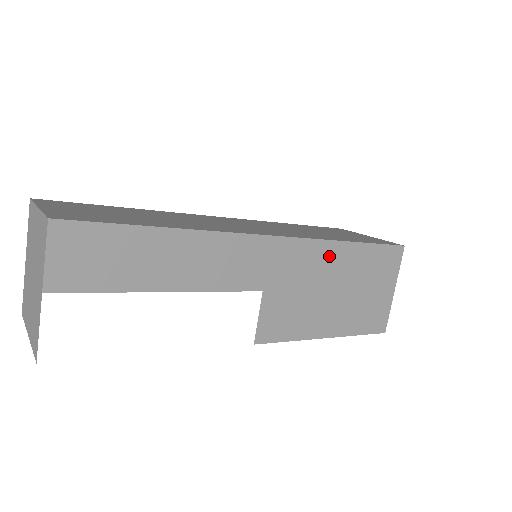
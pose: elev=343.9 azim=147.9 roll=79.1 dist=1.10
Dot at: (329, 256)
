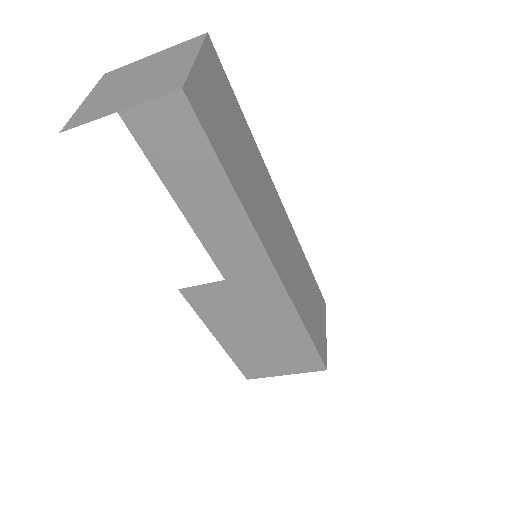
Dot at: (285, 318)
